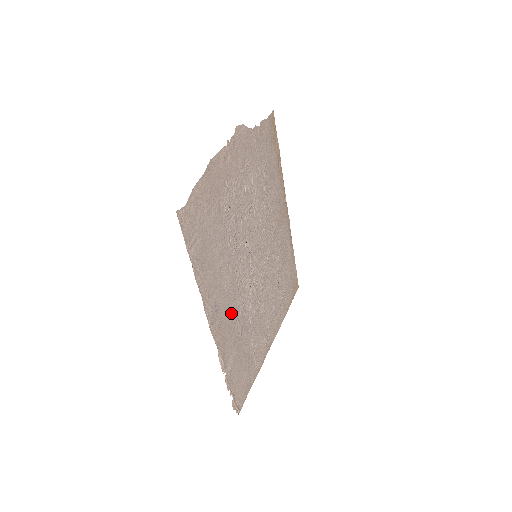
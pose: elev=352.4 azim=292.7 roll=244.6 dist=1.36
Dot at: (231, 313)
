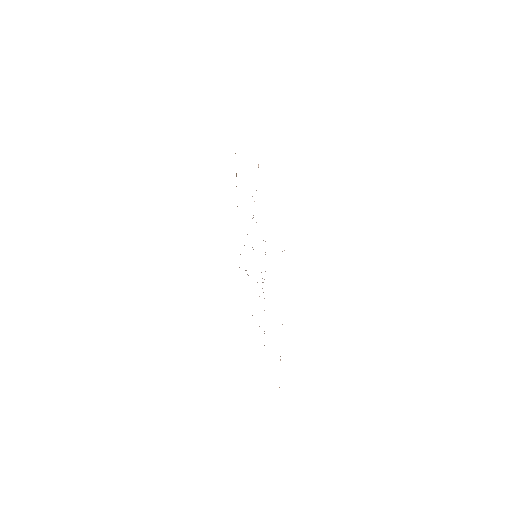
Dot at: occluded
